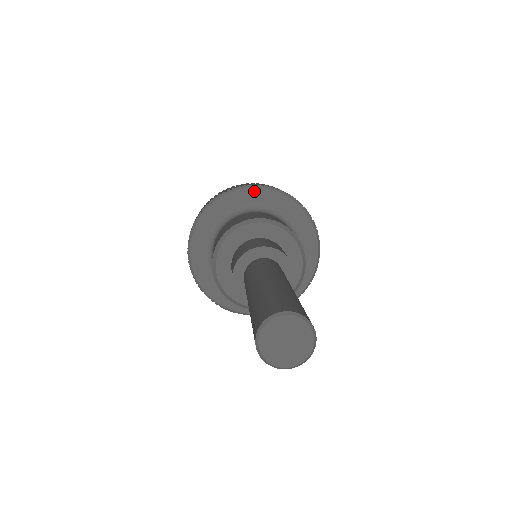
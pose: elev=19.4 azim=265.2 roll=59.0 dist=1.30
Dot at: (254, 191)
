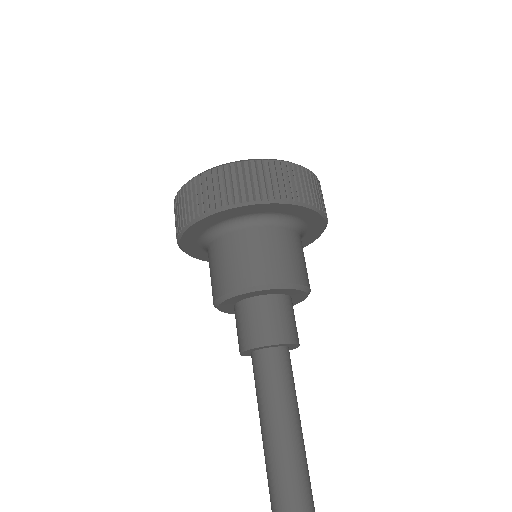
Dot at: (315, 214)
